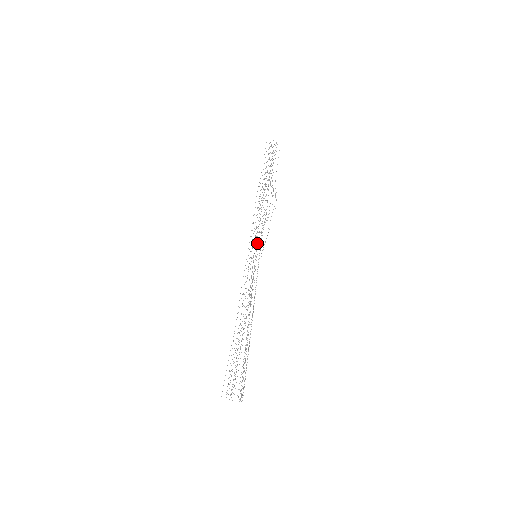
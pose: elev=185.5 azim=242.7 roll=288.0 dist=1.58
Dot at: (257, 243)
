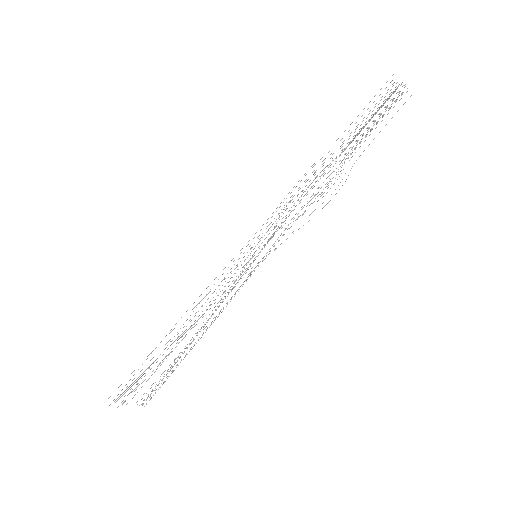
Dot at: occluded
